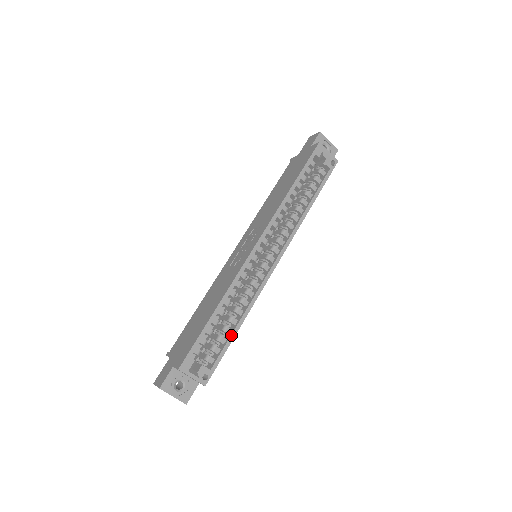
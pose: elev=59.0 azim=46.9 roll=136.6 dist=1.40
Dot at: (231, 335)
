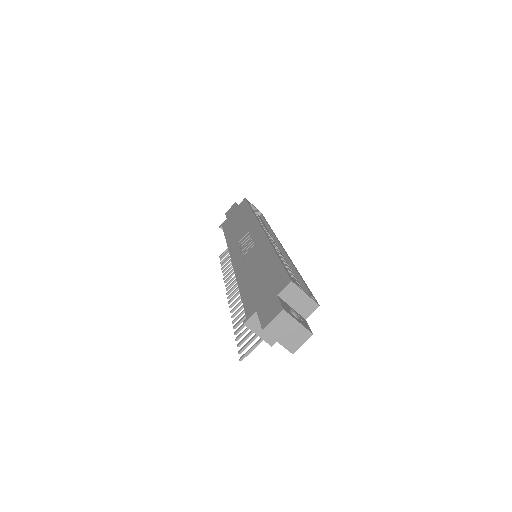
Dot at: (300, 276)
